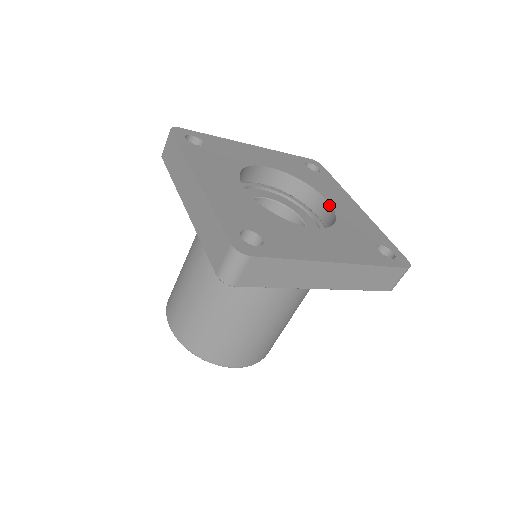
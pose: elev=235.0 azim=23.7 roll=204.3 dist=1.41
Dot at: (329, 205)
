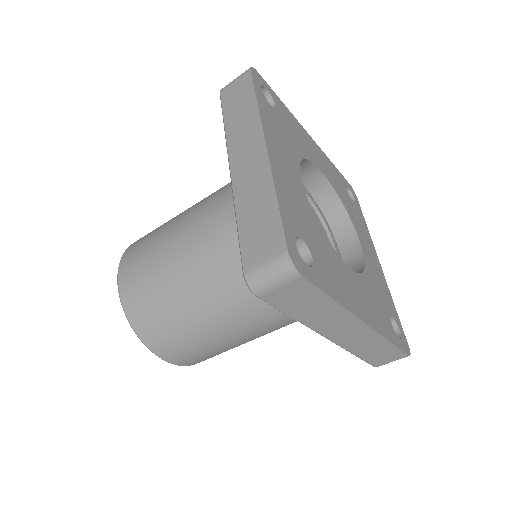
Dot at: (360, 246)
